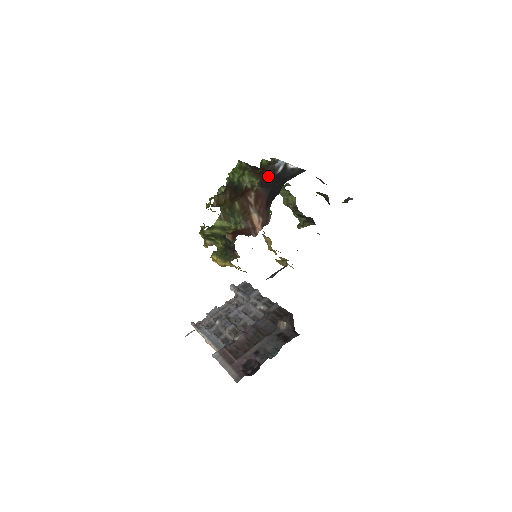
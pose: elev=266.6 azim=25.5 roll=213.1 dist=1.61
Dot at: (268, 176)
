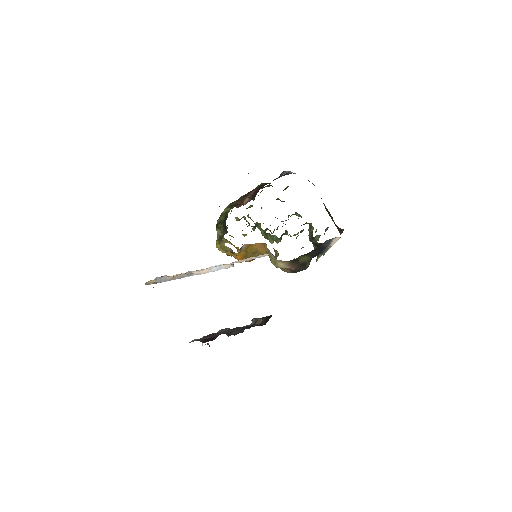
Dot at: (273, 180)
